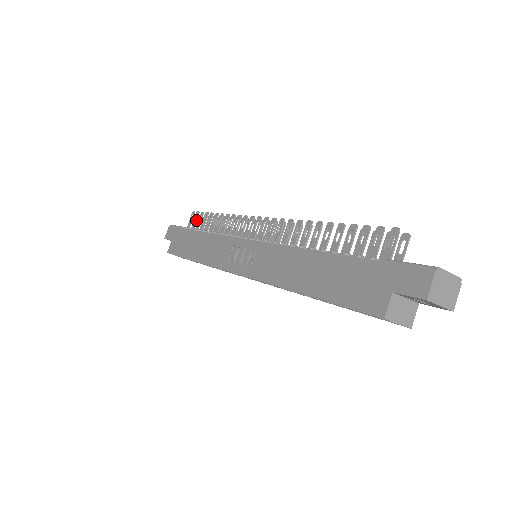
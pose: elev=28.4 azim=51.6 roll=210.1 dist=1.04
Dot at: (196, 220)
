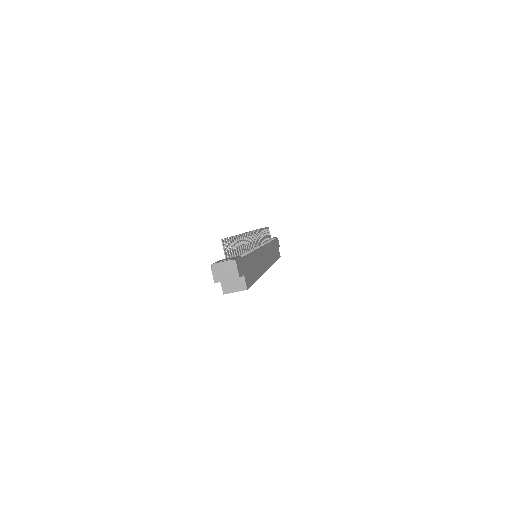
Dot at: occluded
